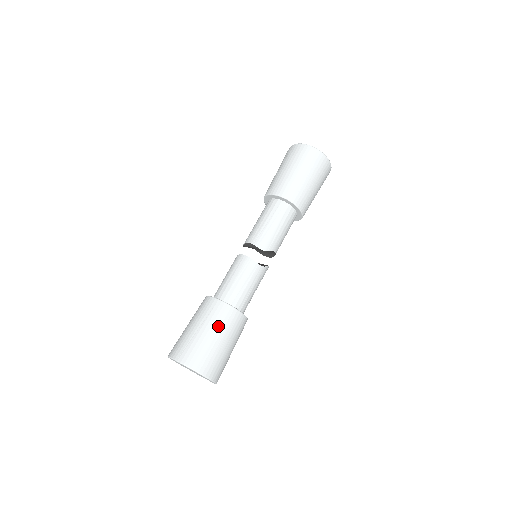
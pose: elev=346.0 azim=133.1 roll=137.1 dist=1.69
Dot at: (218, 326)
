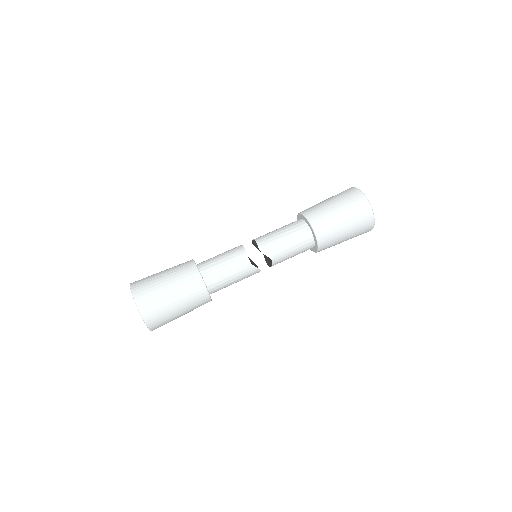
Dot at: (178, 282)
